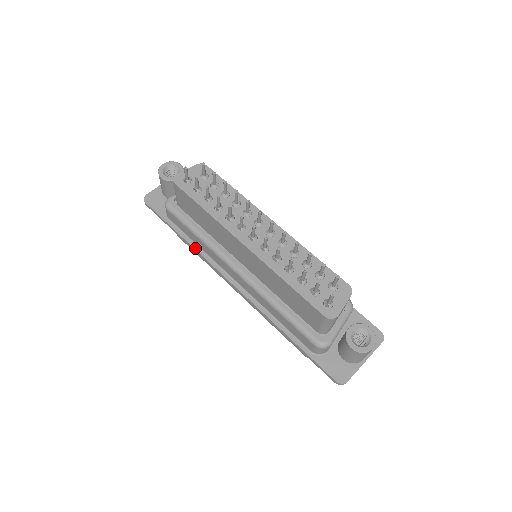
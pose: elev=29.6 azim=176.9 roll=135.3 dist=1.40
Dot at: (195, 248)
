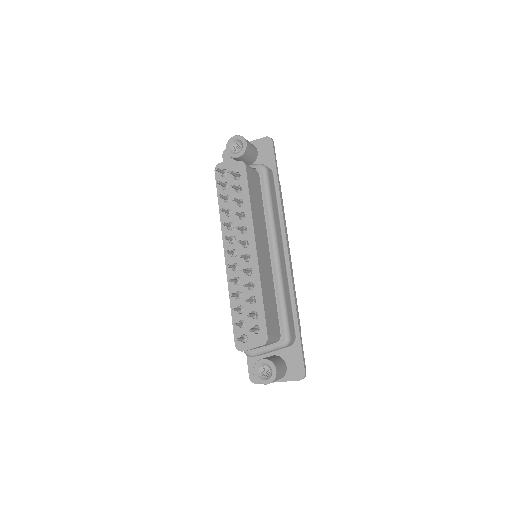
Dot at: occluded
